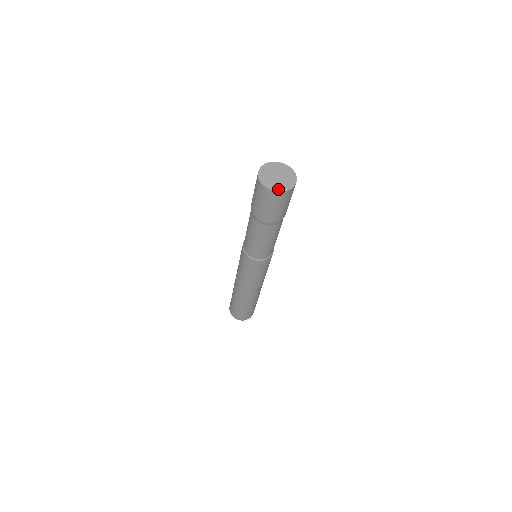
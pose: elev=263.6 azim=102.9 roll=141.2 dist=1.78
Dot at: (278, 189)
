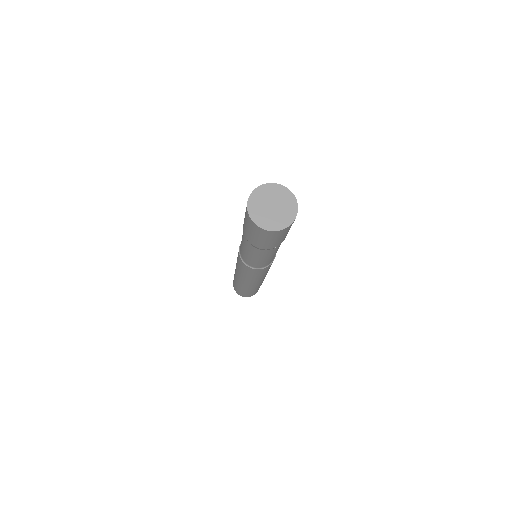
Dot at: (276, 227)
